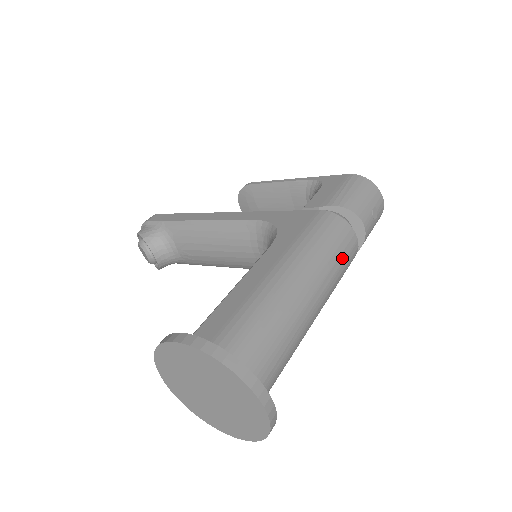
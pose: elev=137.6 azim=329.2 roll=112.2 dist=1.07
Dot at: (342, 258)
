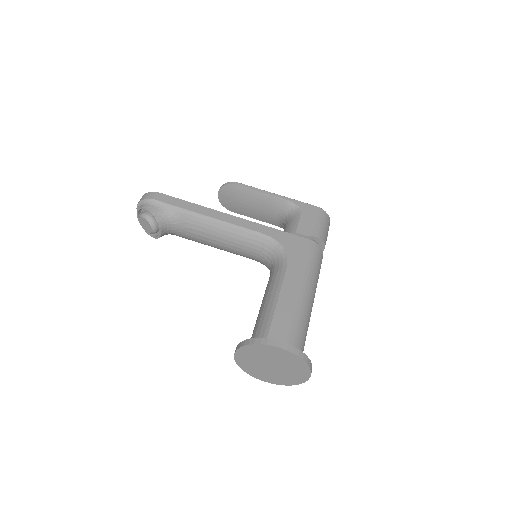
Dot at: occluded
